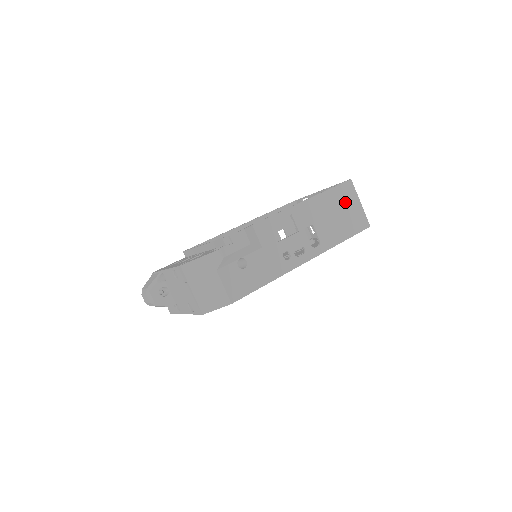
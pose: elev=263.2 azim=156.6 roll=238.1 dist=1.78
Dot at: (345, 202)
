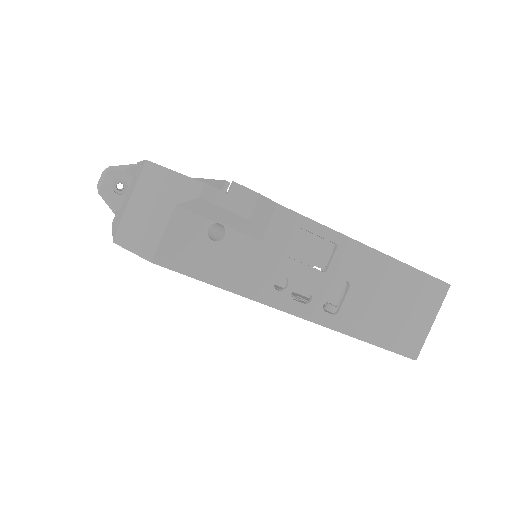
Dot at: (416, 302)
